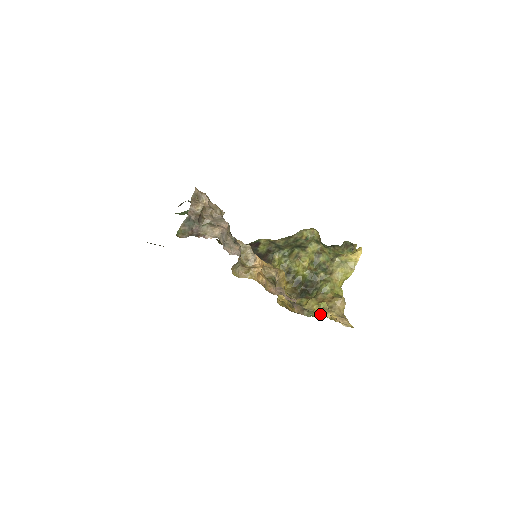
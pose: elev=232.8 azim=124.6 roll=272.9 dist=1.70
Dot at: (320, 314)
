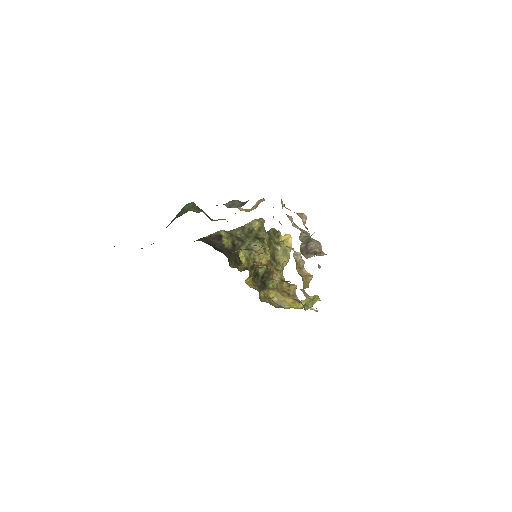
Dot at: (297, 305)
